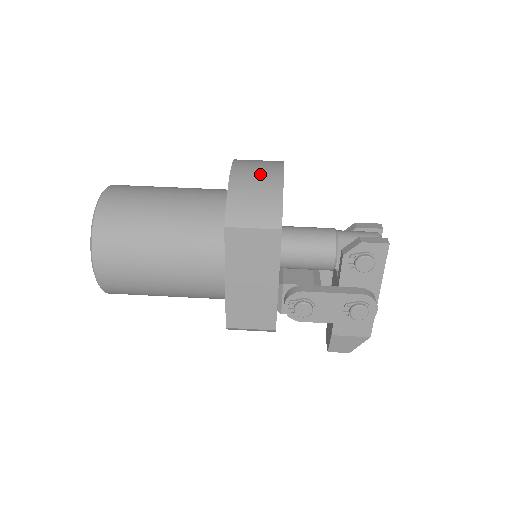
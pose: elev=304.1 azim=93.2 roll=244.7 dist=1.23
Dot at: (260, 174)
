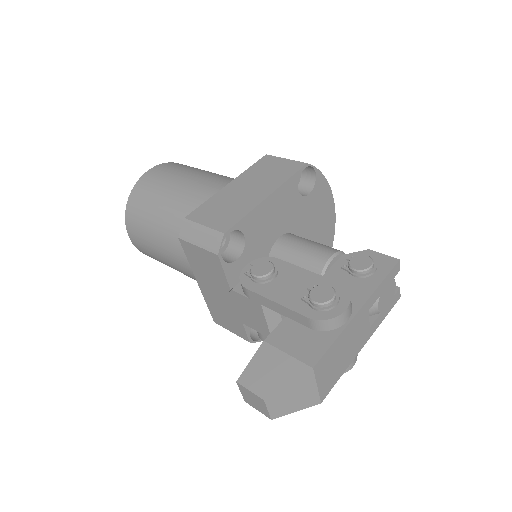
Dot at: occluded
